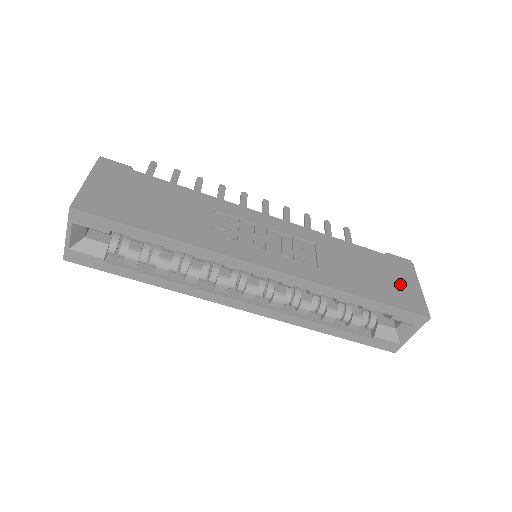
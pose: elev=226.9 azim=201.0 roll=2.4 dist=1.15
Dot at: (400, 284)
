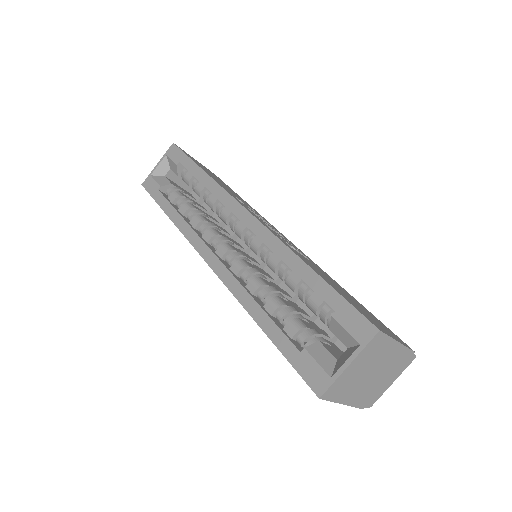
Dot at: (372, 318)
